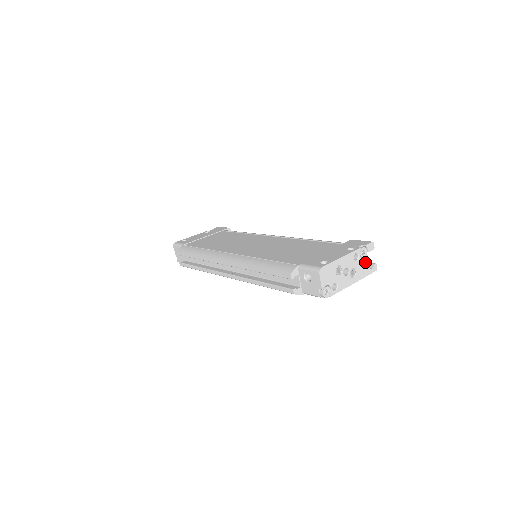
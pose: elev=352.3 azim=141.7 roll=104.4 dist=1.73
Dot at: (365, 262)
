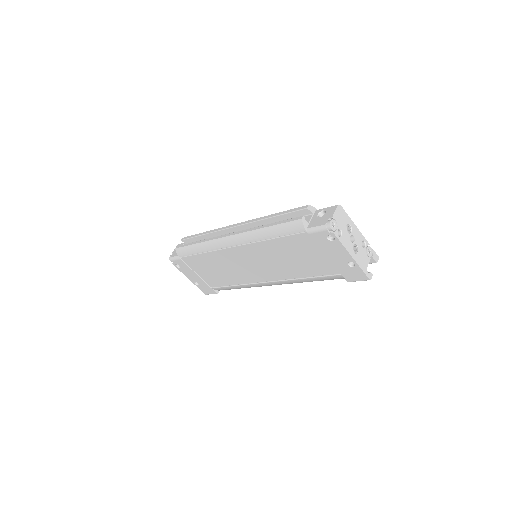
Dot at: (367, 259)
